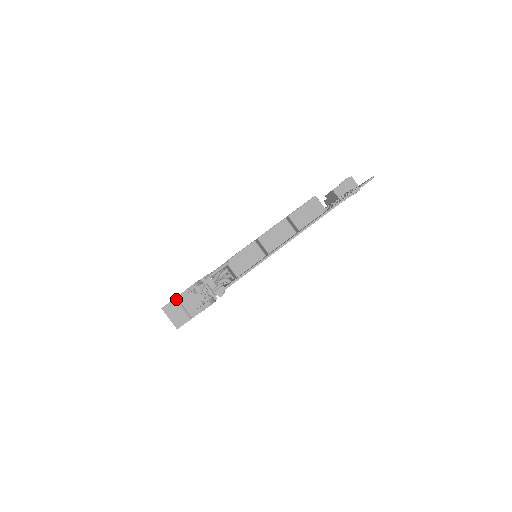
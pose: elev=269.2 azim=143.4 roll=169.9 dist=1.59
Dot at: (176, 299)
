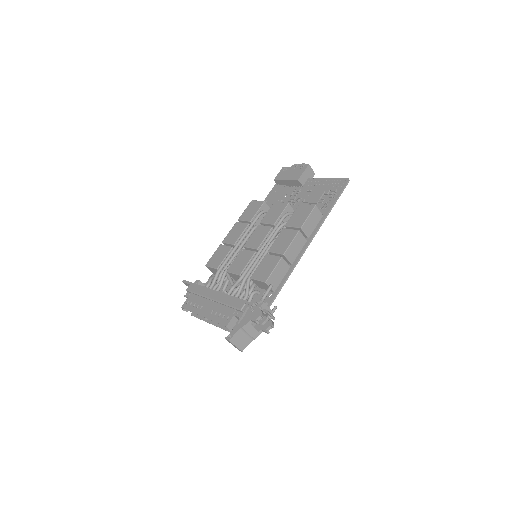
Dot at: (241, 329)
